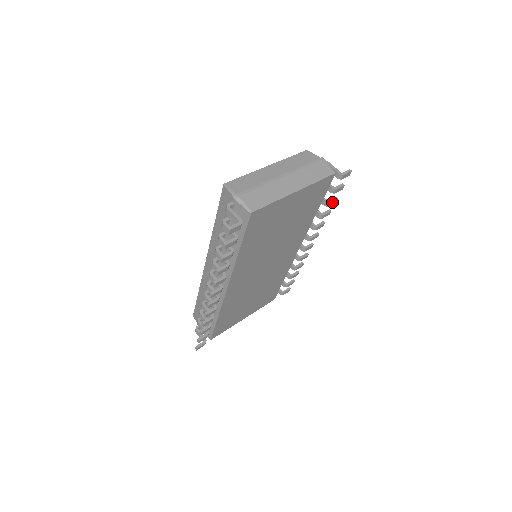
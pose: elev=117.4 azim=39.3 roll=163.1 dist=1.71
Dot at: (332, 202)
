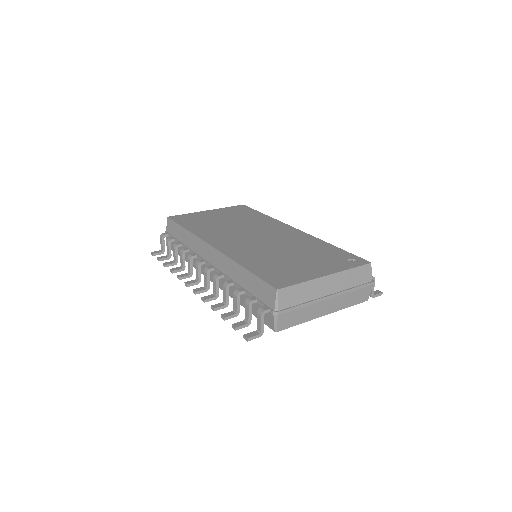
Dot at: occluded
